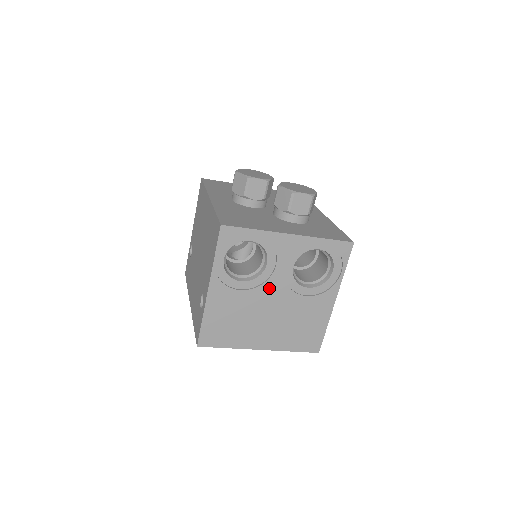
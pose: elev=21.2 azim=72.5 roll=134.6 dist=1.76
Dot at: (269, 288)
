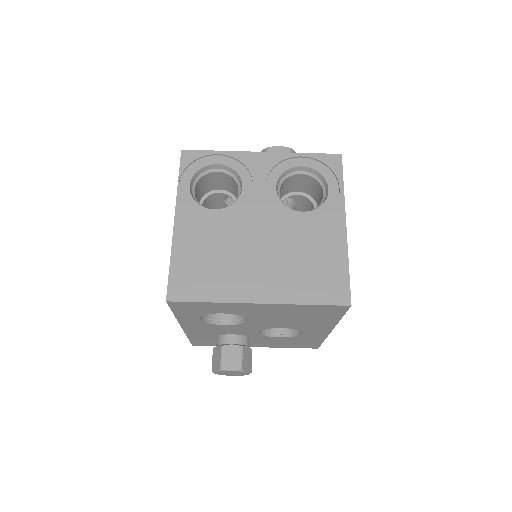
Dot at: (251, 214)
